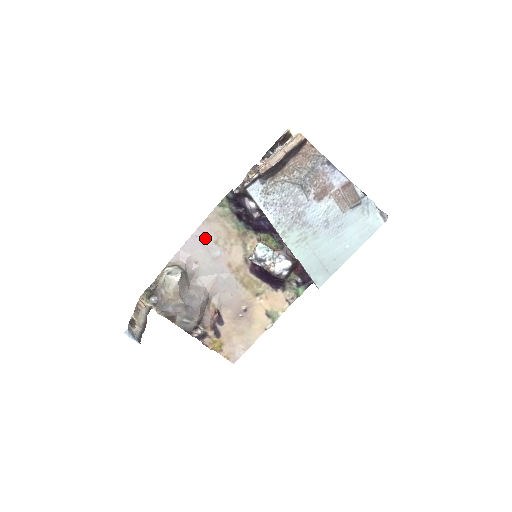
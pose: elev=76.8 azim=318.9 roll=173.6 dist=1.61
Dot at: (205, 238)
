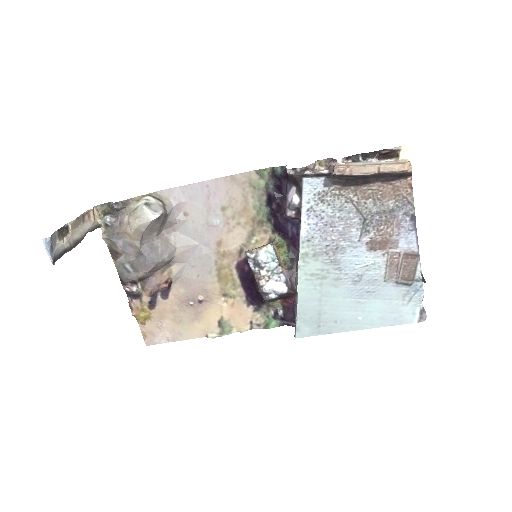
Dot at: (215, 195)
